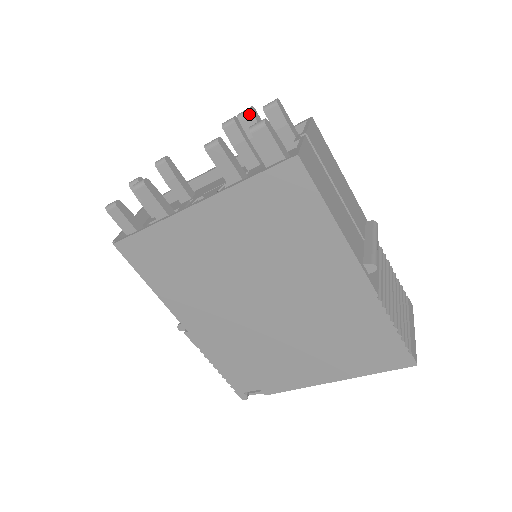
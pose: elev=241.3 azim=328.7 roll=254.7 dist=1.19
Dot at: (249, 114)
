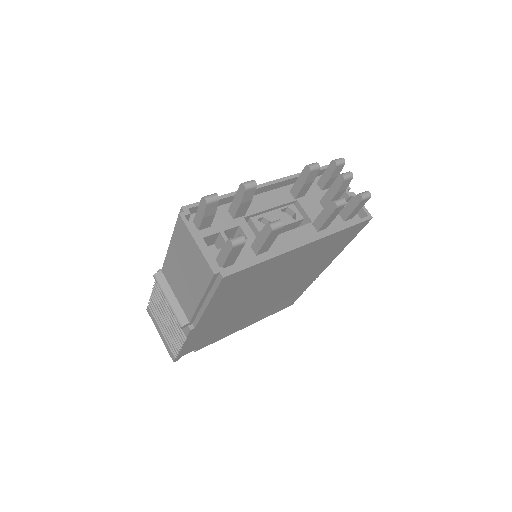
Dot at: (351, 179)
